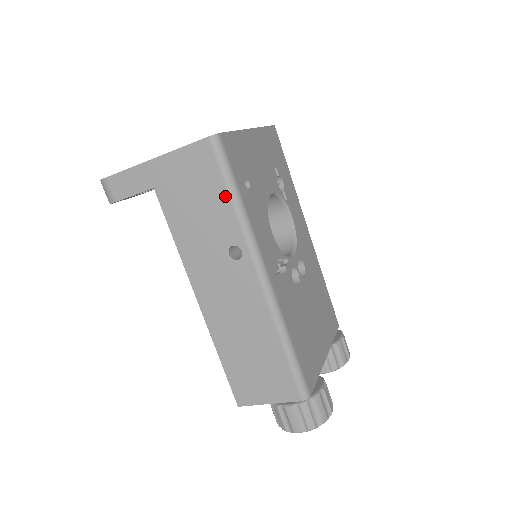
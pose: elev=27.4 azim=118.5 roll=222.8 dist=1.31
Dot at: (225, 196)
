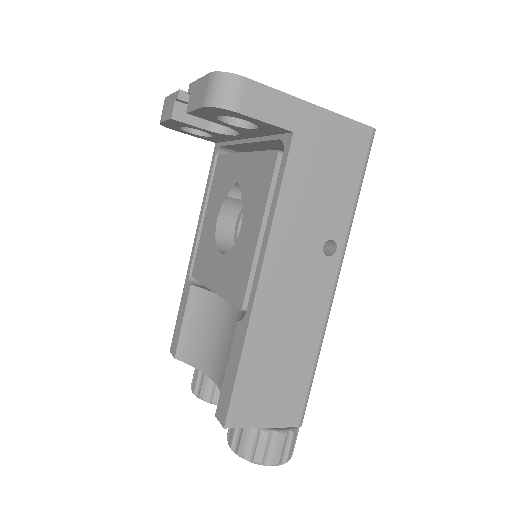
Dot at: (354, 189)
